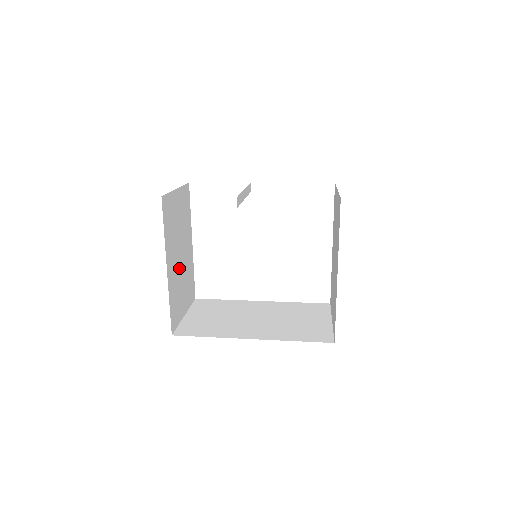
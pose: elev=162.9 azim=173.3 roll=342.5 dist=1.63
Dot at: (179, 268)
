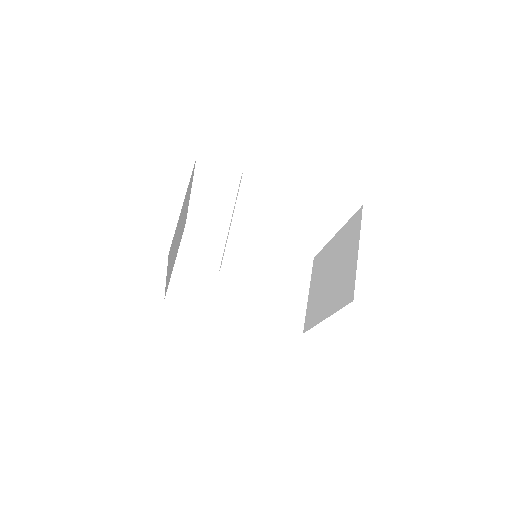
Dot at: occluded
